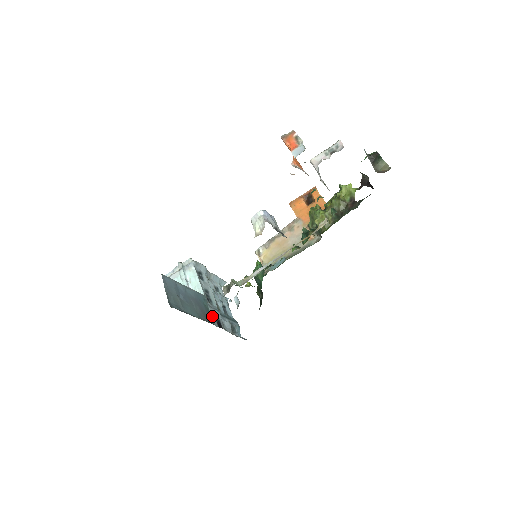
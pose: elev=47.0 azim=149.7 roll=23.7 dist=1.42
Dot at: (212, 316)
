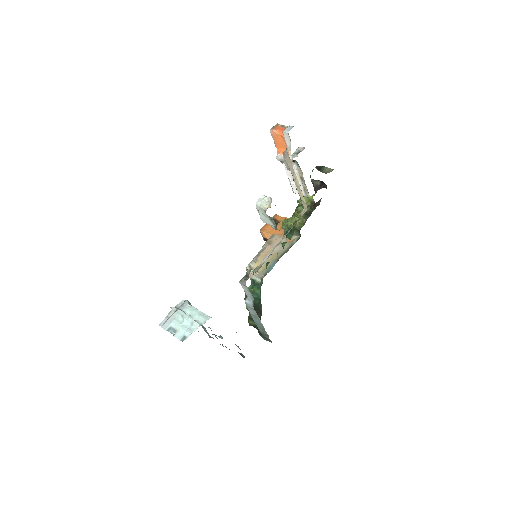
Dot at: occluded
